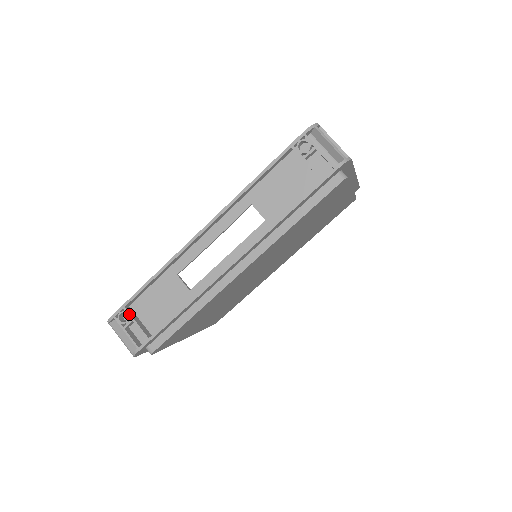
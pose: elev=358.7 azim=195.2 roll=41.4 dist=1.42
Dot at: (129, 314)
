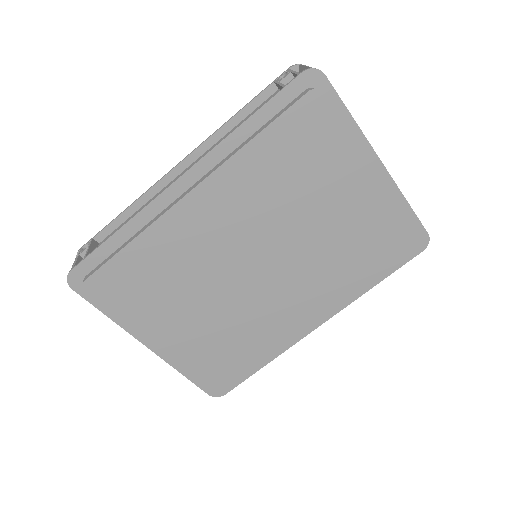
Dot at: (91, 242)
